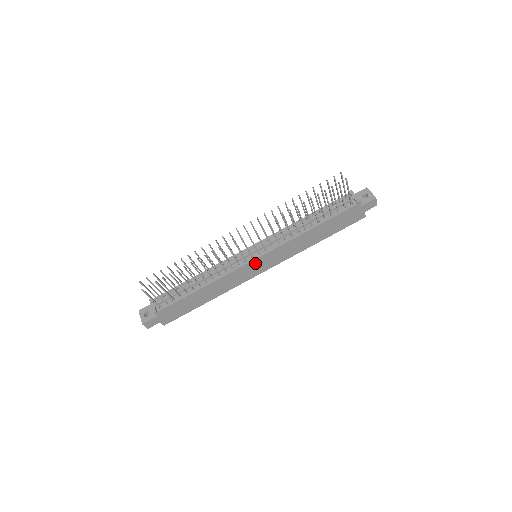
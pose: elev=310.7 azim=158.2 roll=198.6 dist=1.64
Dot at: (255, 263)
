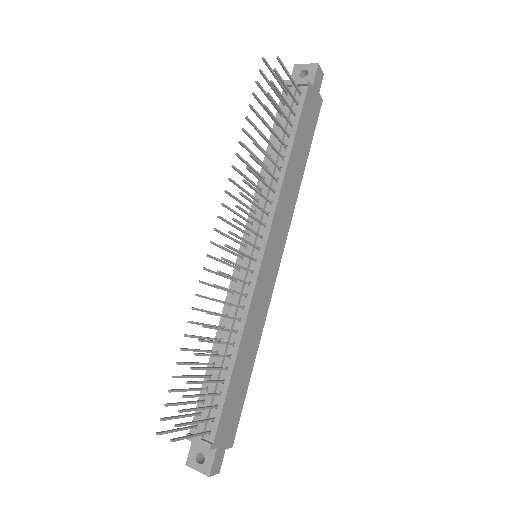
Dot at: (265, 264)
